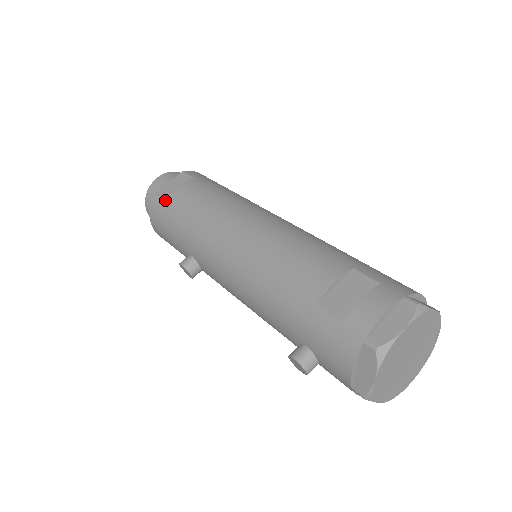
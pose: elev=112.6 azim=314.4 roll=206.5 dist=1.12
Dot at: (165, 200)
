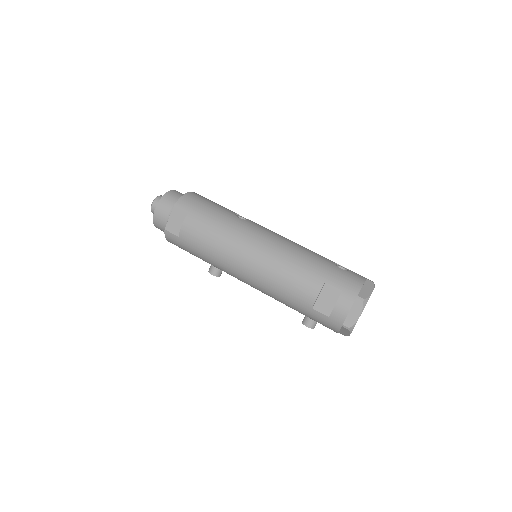
Dot at: (177, 236)
